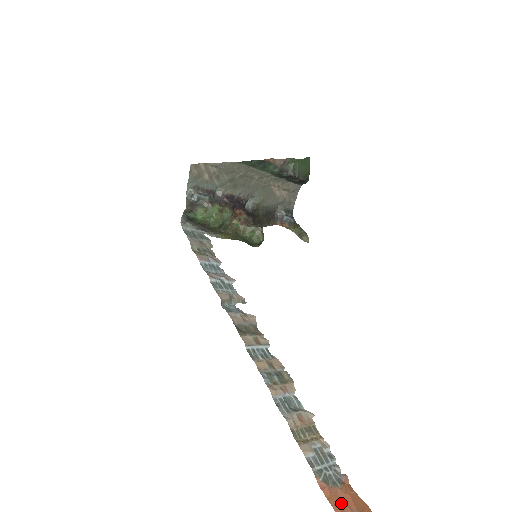
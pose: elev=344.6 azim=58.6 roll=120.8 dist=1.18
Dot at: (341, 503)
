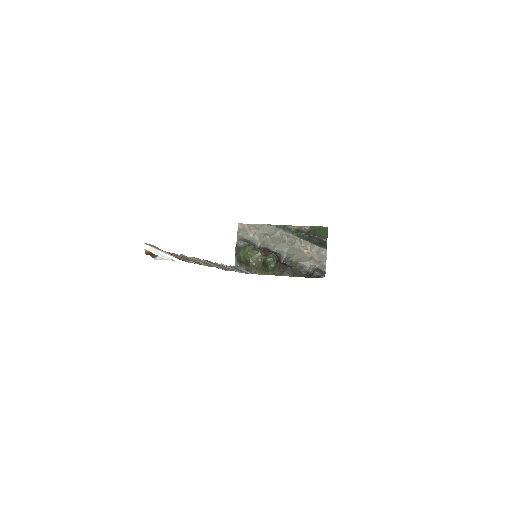
Dot at: occluded
